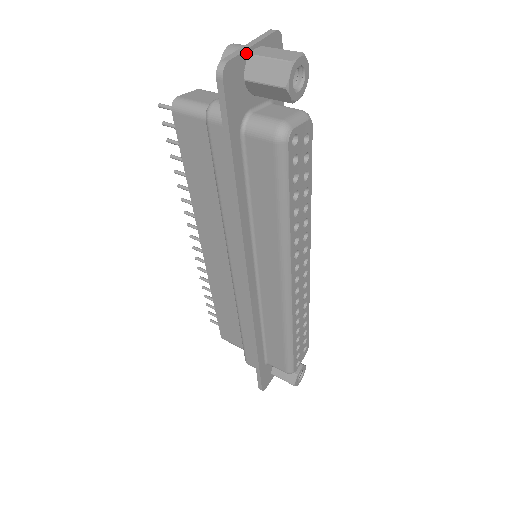
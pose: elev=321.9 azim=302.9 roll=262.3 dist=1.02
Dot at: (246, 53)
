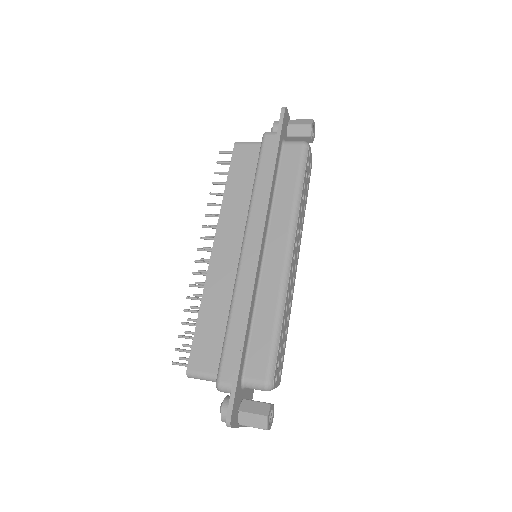
Dot at: (289, 118)
